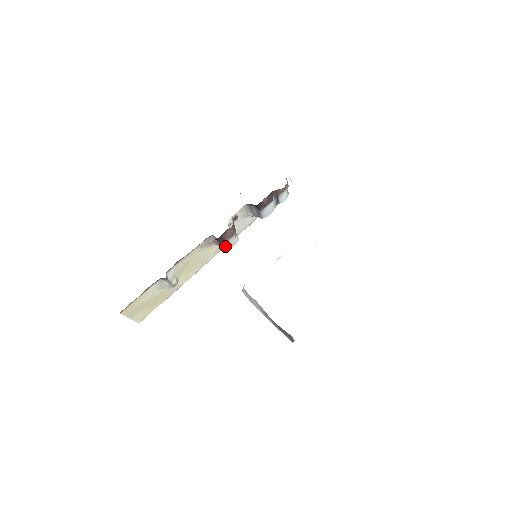
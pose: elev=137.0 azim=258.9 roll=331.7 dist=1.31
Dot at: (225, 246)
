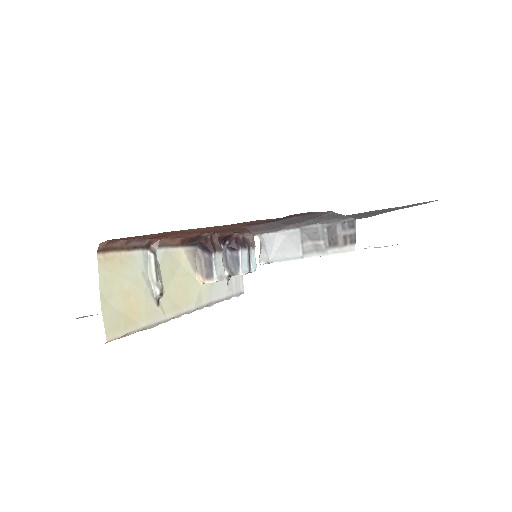
Dot at: (214, 263)
